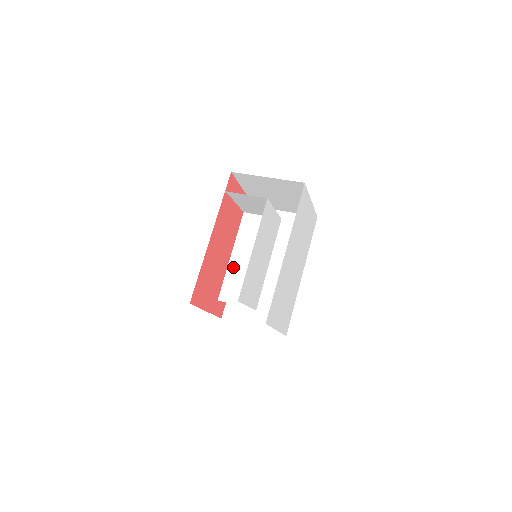
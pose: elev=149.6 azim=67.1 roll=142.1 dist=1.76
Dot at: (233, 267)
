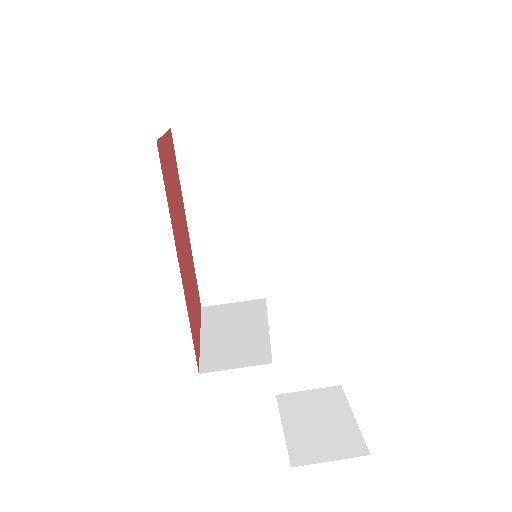
Dot at: (281, 345)
